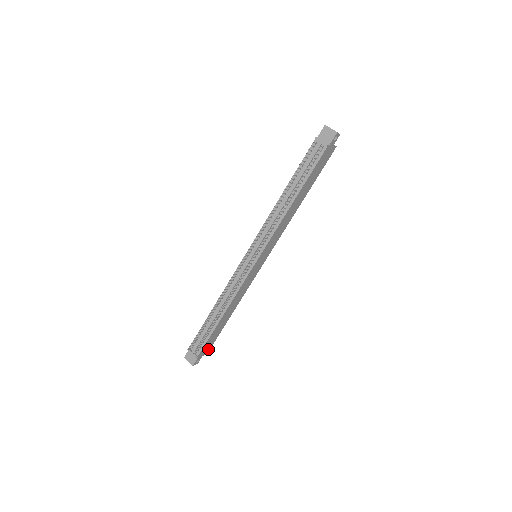
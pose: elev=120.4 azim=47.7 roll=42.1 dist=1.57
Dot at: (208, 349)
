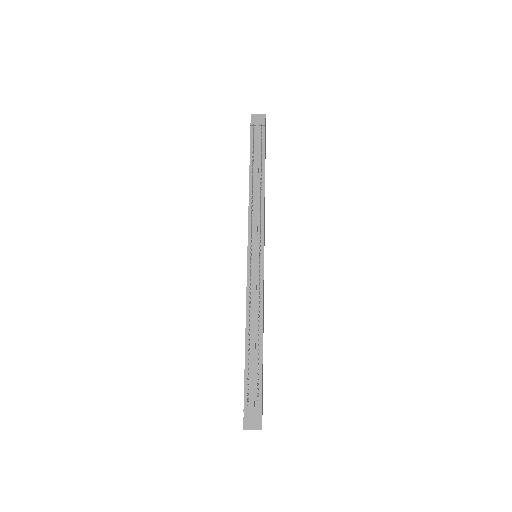
Dot at: (262, 403)
